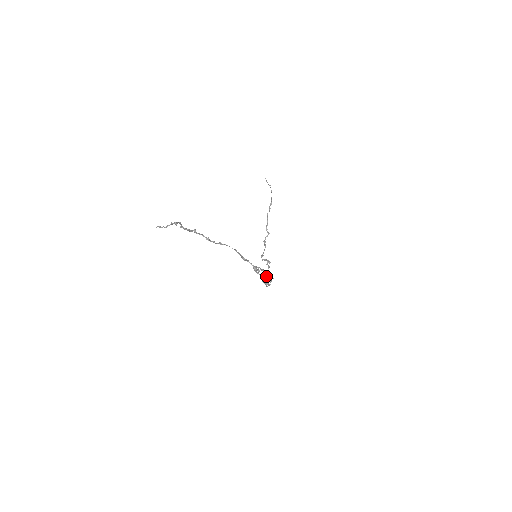
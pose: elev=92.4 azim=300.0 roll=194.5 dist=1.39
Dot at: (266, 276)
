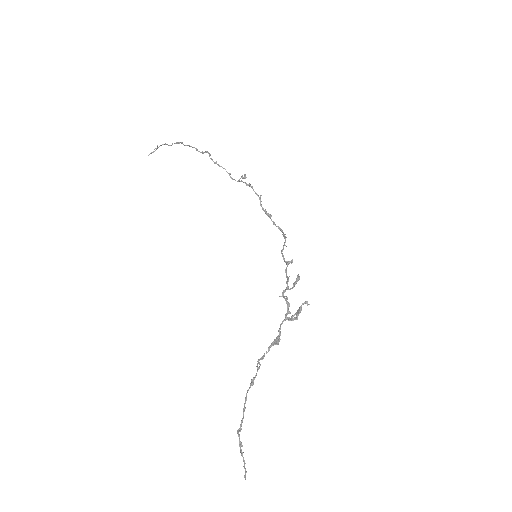
Dot at: (293, 286)
